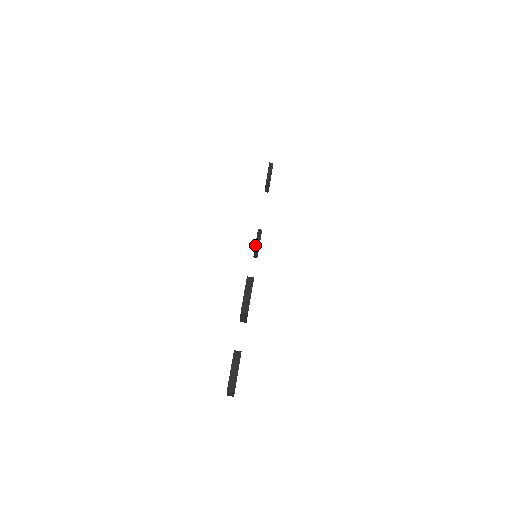
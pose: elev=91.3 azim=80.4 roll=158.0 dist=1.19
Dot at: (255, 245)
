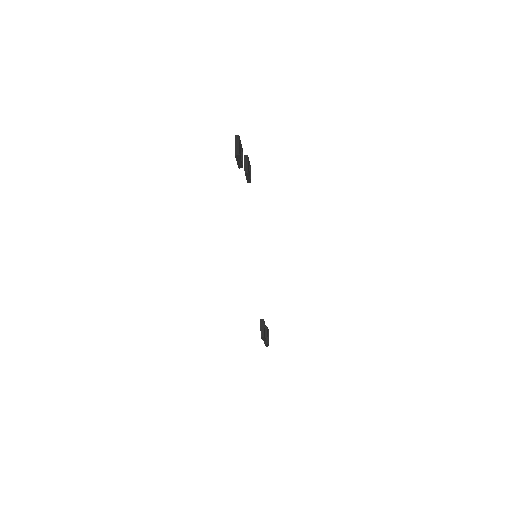
Dot at: (247, 182)
